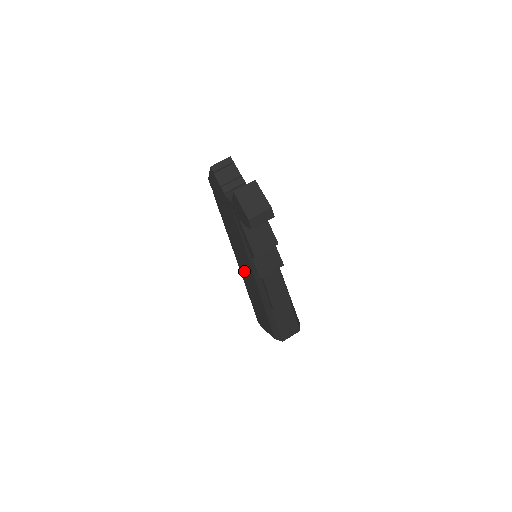
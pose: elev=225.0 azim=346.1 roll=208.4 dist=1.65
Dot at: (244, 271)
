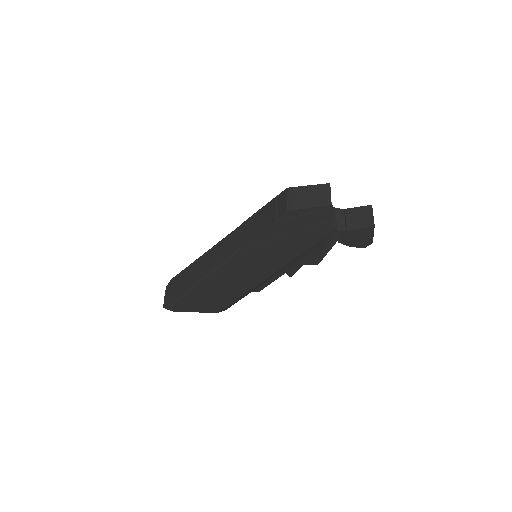
Dot at: (232, 275)
